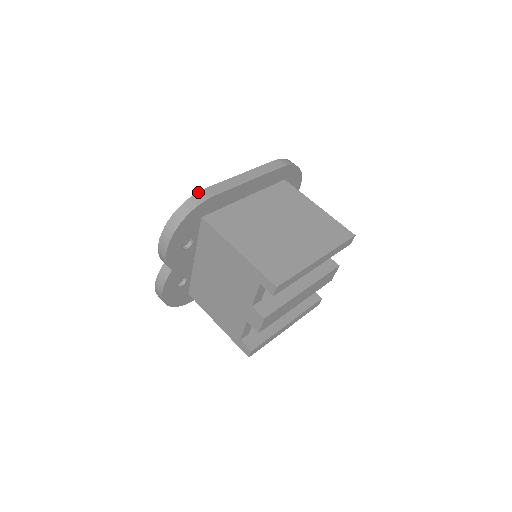
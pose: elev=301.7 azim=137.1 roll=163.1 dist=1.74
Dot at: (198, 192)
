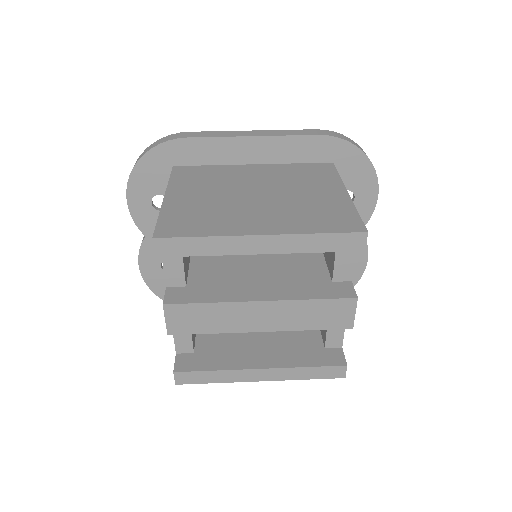
Dot at: (176, 133)
